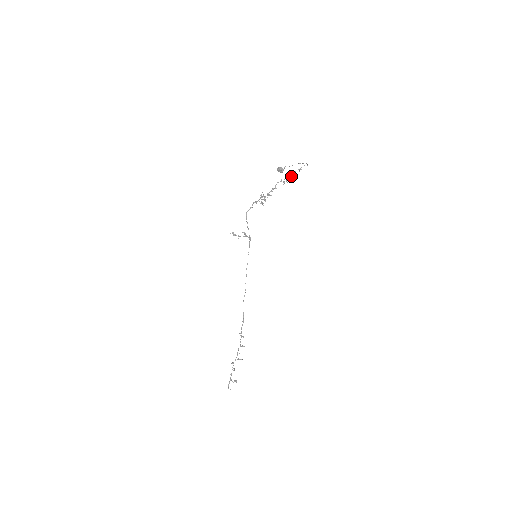
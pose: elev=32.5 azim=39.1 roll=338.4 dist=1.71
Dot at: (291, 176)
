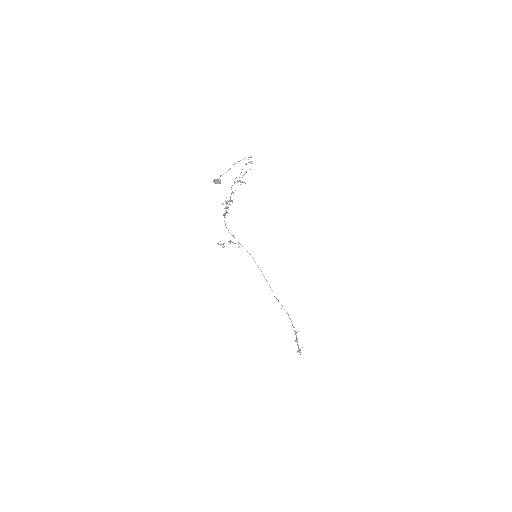
Dot at: occluded
